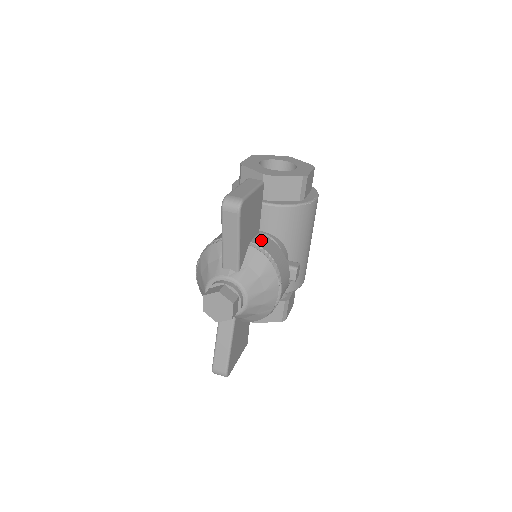
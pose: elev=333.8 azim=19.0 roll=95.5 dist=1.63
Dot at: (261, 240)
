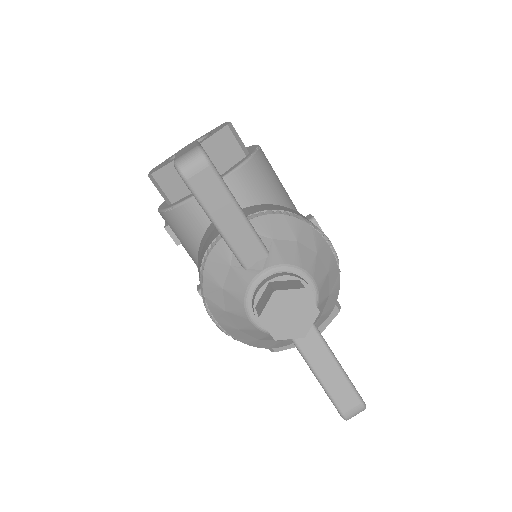
Dot at: (254, 209)
